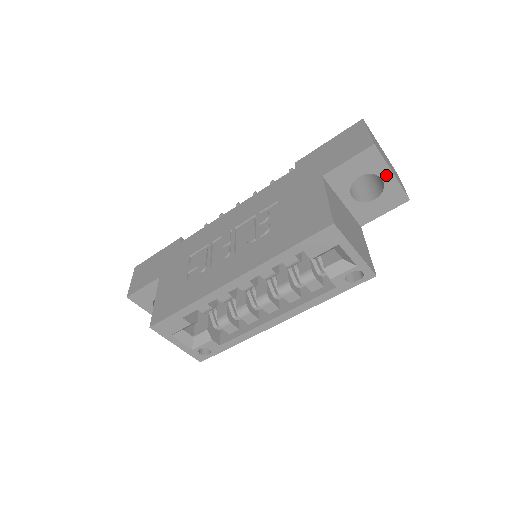
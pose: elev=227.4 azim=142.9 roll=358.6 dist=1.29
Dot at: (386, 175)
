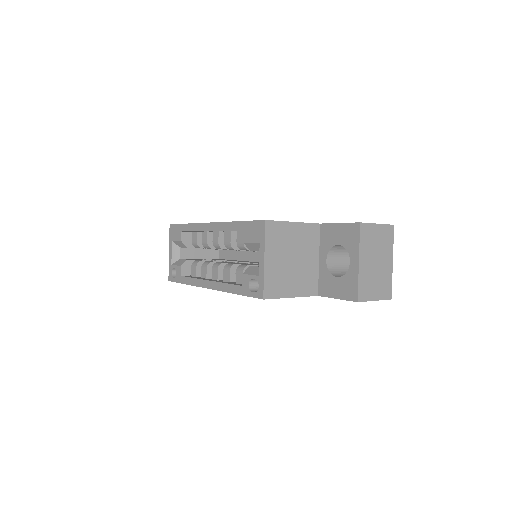
Dot at: (354, 260)
